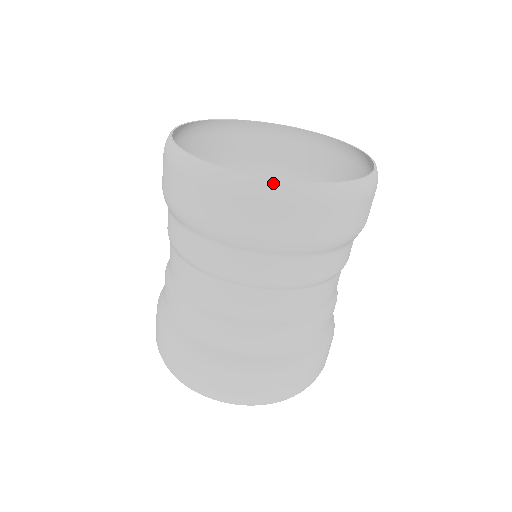
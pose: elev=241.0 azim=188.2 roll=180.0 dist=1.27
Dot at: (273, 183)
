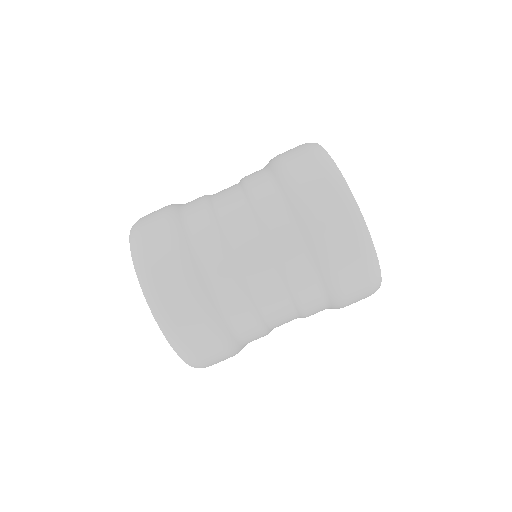
Dot at: (357, 209)
